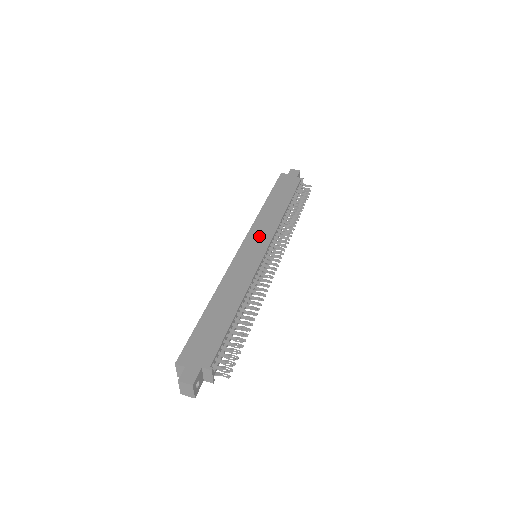
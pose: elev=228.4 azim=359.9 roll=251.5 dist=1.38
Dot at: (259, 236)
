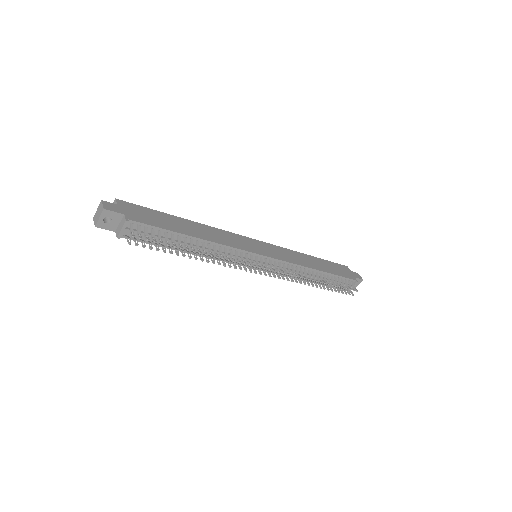
Dot at: (275, 251)
